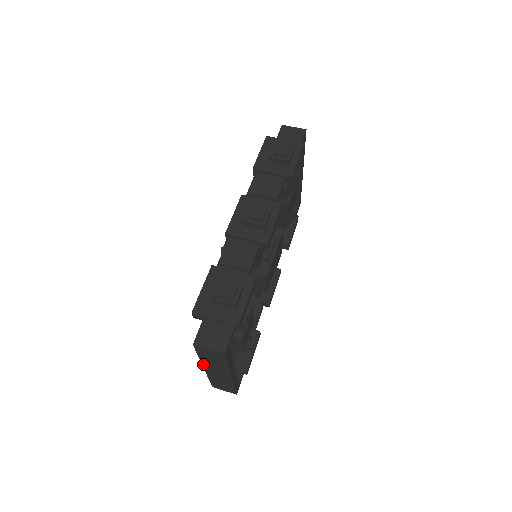
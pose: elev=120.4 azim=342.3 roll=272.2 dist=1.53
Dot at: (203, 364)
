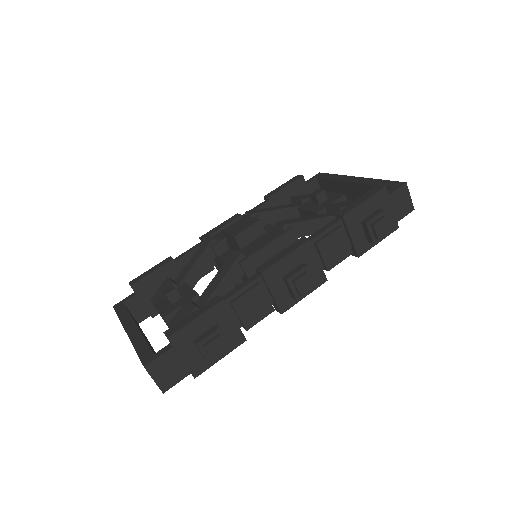
Dot at: (130, 340)
